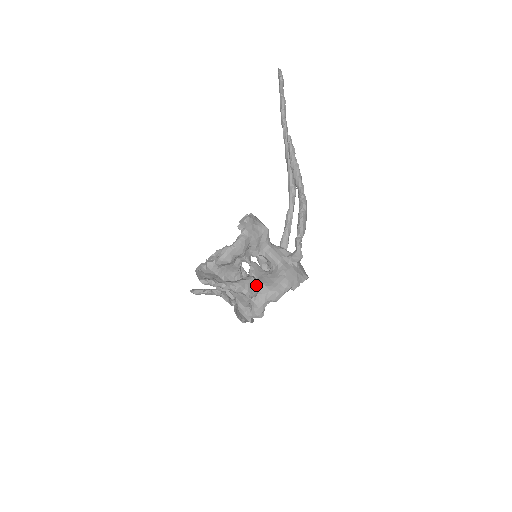
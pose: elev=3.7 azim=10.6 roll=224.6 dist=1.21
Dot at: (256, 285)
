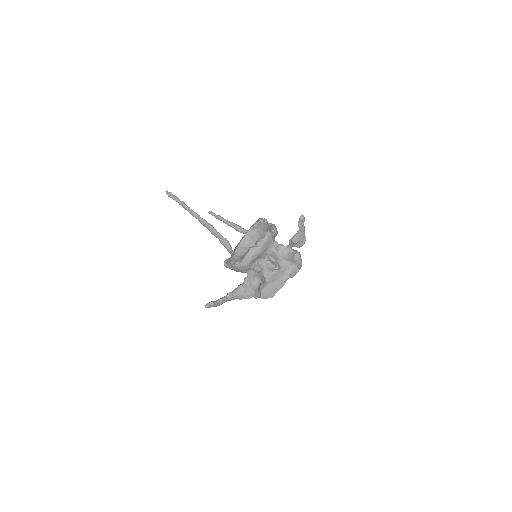
Dot at: occluded
